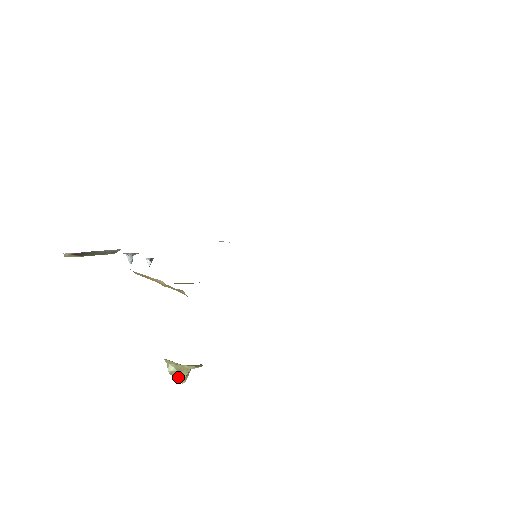
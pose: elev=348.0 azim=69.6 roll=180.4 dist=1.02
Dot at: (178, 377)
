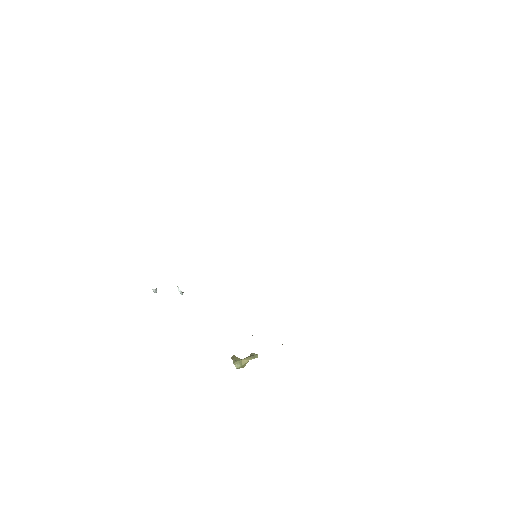
Dot at: occluded
